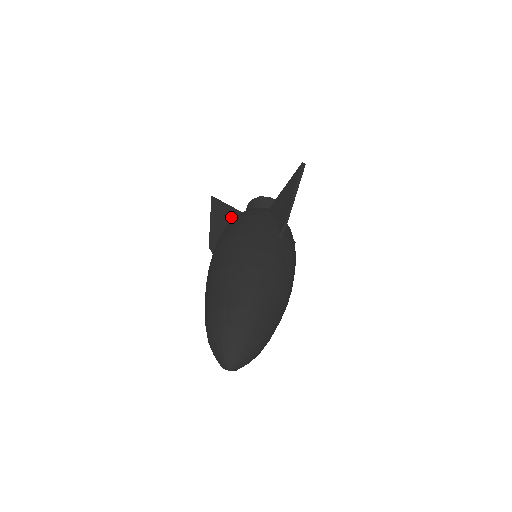
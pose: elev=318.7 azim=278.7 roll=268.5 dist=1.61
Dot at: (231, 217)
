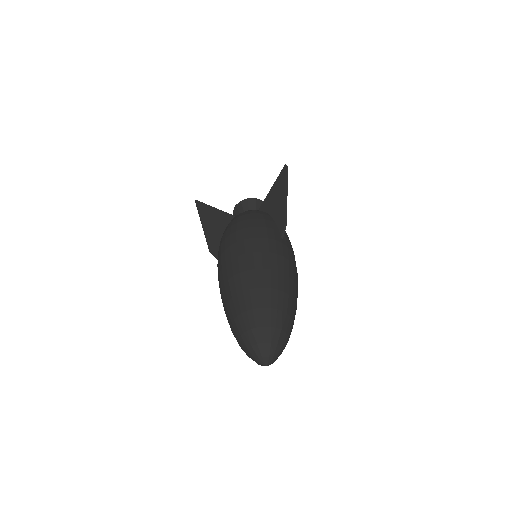
Dot at: (222, 220)
